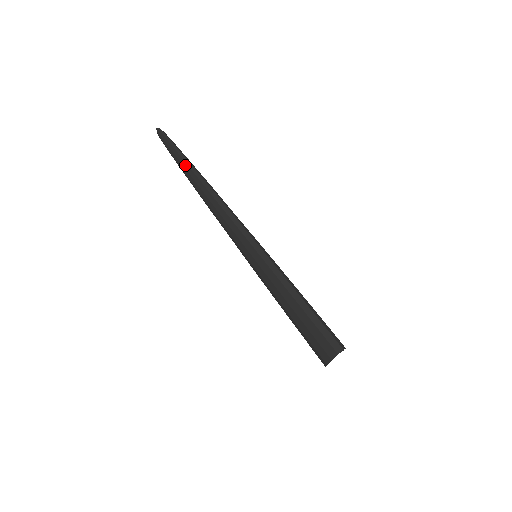
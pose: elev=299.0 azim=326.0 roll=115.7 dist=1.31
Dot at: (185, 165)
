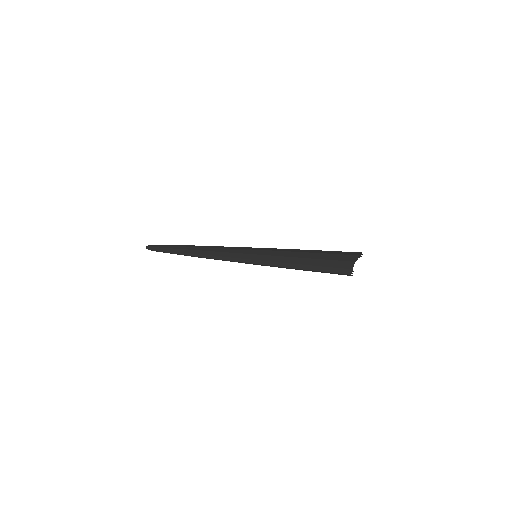
Dot at: (179, 245)
